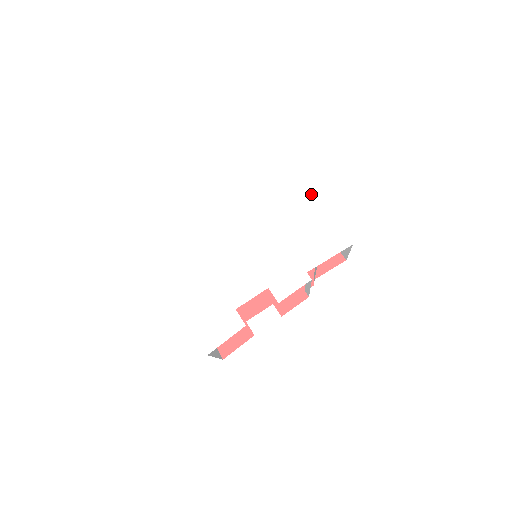
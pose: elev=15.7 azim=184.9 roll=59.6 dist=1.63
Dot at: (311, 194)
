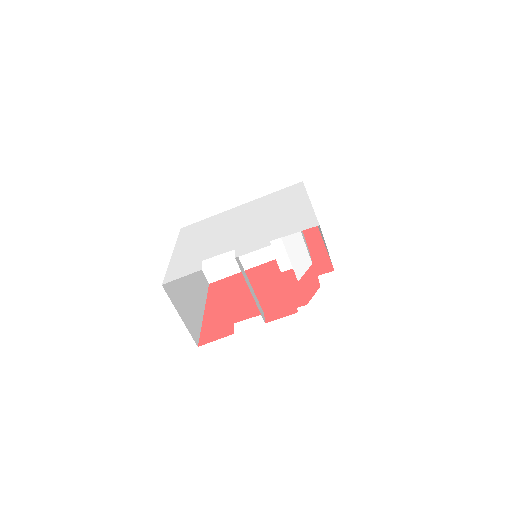
Dot at: (307, 200)
